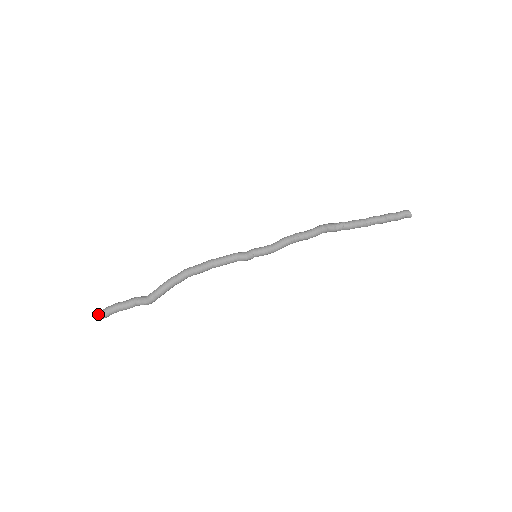
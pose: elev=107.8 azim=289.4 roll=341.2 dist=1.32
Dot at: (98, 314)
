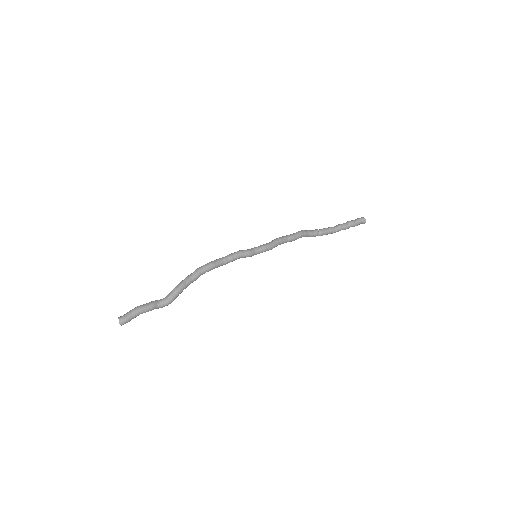
Dot at: (120, 318)
